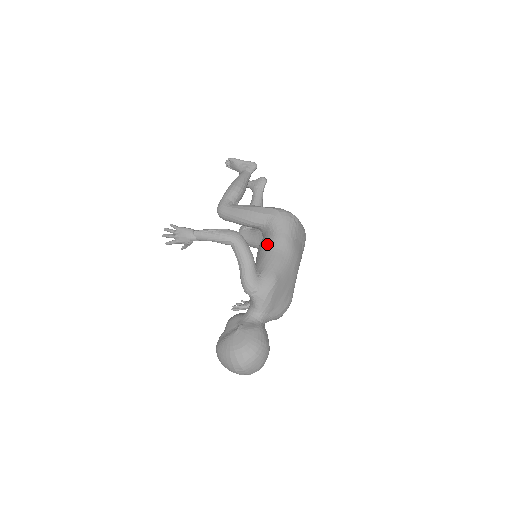
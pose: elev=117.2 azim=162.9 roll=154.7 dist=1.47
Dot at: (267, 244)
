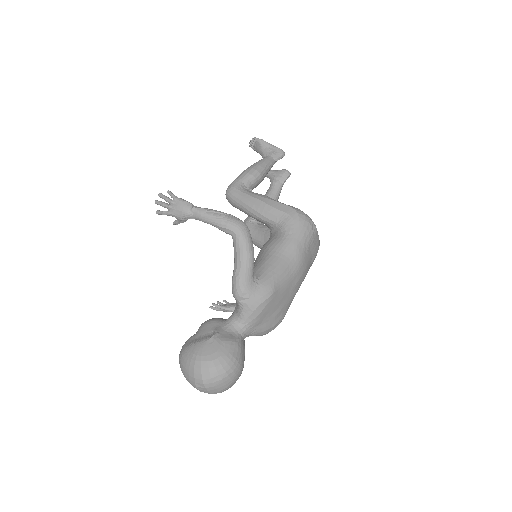
Dot at: (274, 246)
